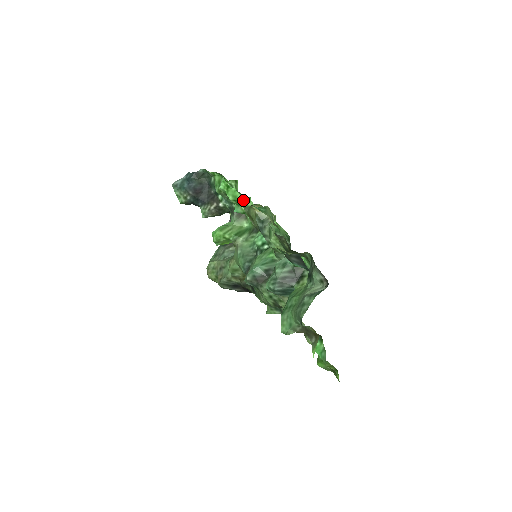
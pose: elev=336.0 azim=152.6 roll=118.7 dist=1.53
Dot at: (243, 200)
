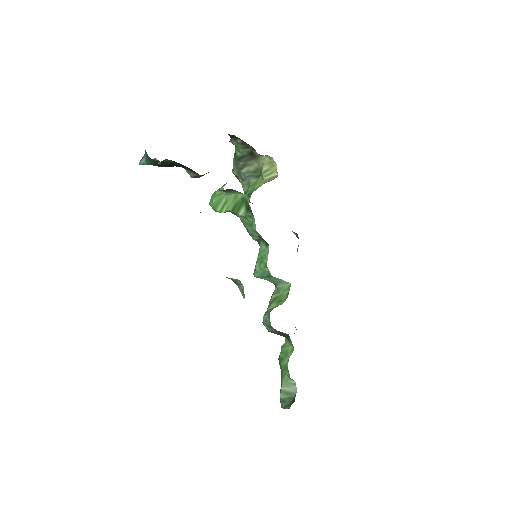
Dot at: occluded
